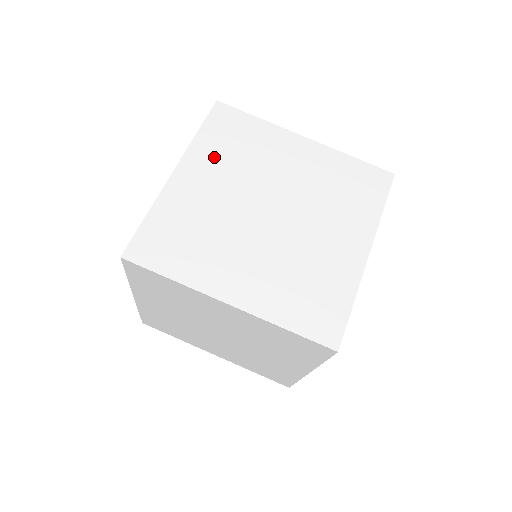
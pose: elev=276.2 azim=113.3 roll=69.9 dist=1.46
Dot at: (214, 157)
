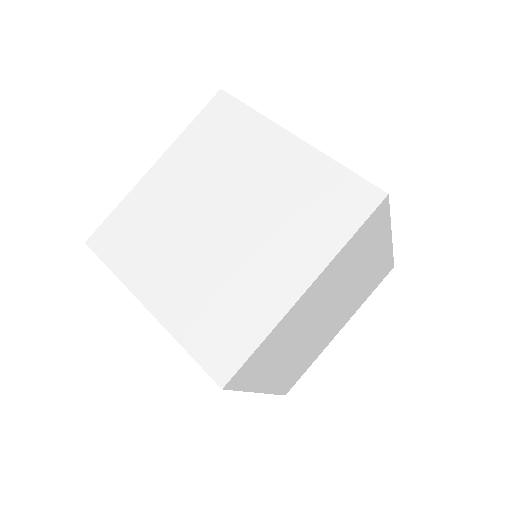
Dot at: (193, 154)
